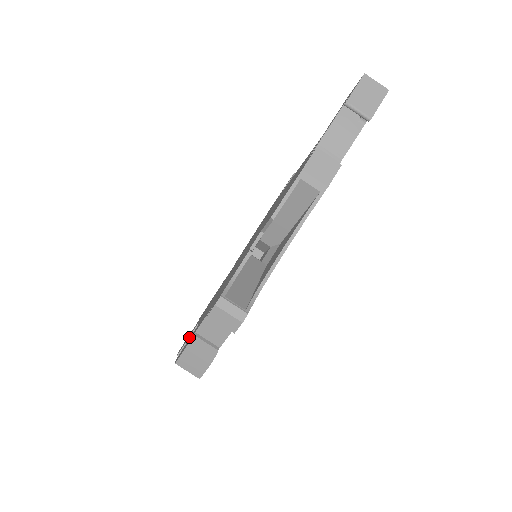
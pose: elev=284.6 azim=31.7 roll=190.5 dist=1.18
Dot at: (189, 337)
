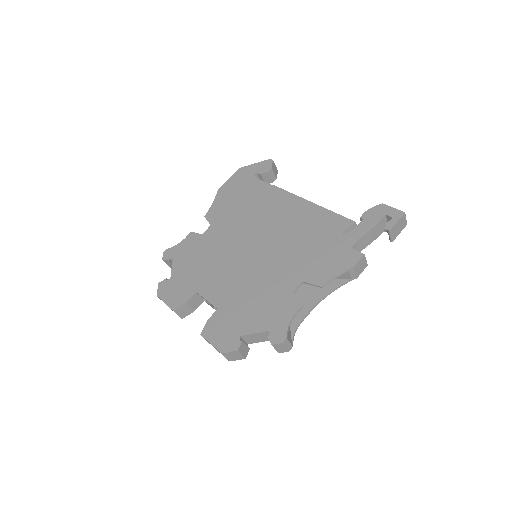
Dot at: (188, 301)
